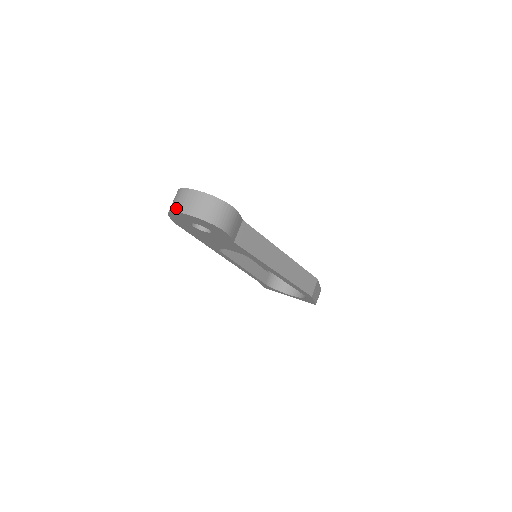
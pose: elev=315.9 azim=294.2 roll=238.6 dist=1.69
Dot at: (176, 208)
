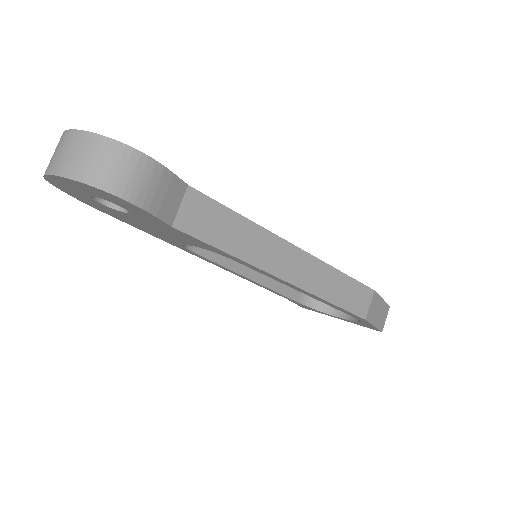
Dot at: occluded
